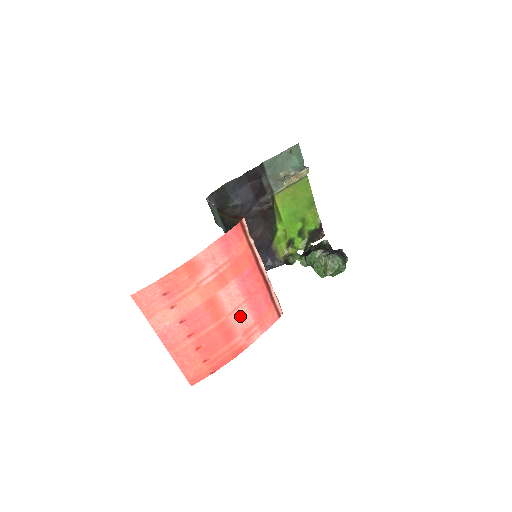
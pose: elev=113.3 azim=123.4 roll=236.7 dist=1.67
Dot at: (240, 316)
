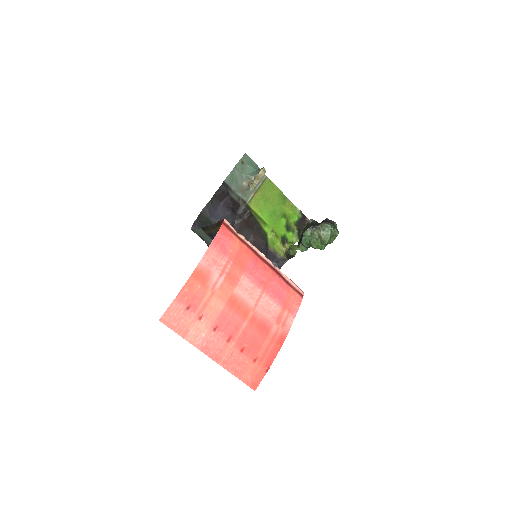
Dot at: (265, 307)
